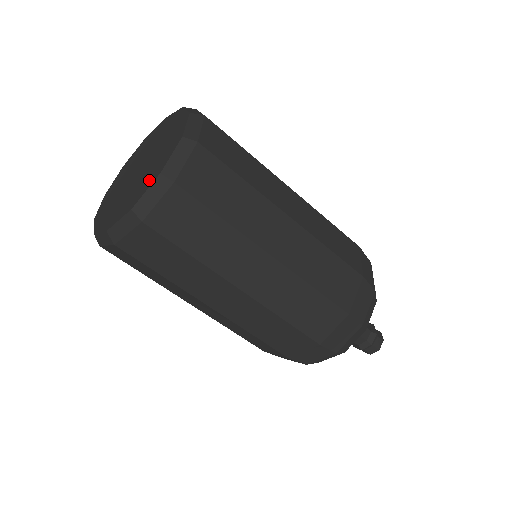
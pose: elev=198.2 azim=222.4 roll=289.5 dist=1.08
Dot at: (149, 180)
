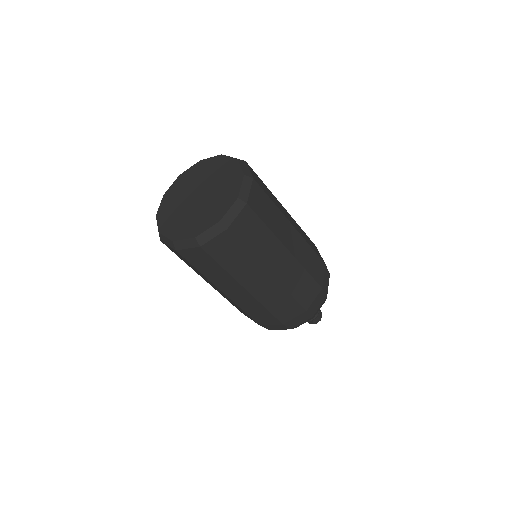
Dot at: (226, 202)
